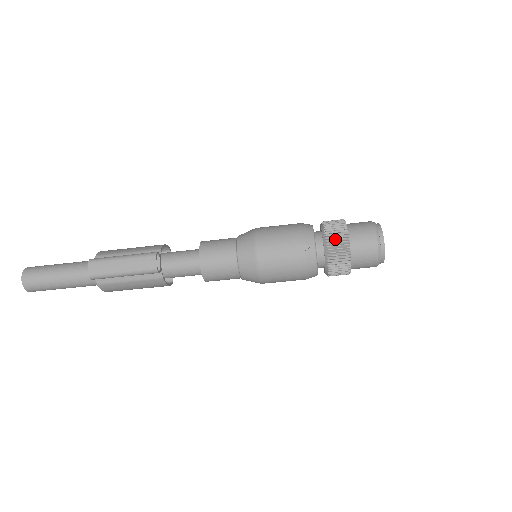
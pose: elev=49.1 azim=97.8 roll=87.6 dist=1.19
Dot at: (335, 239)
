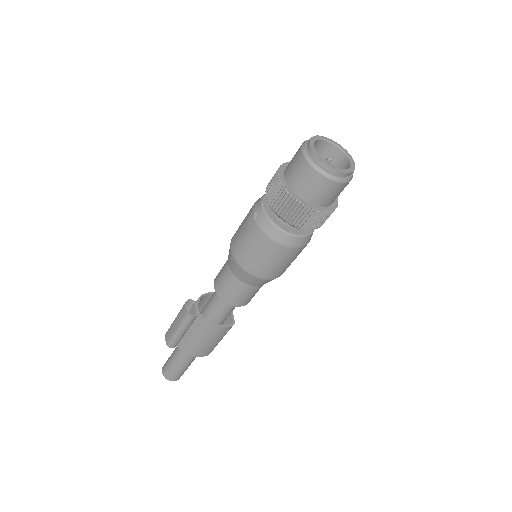
Dot at: (270, 187)
